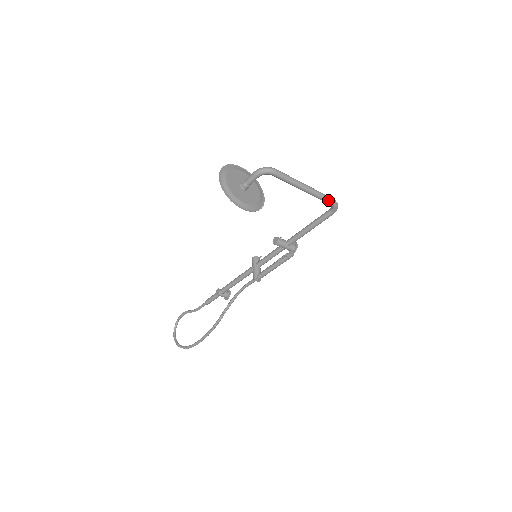
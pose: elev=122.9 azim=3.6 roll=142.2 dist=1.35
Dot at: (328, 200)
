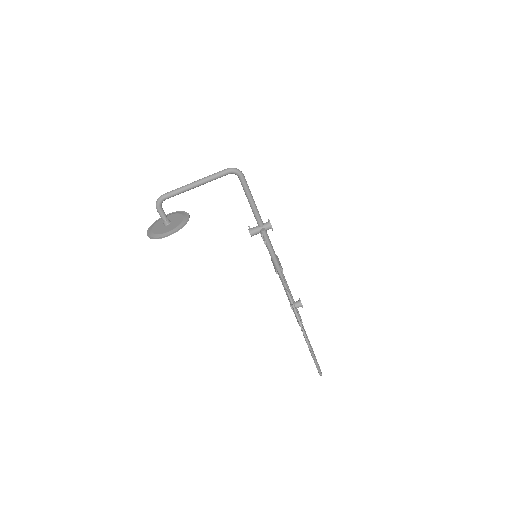
Dot at: (221, 173)
